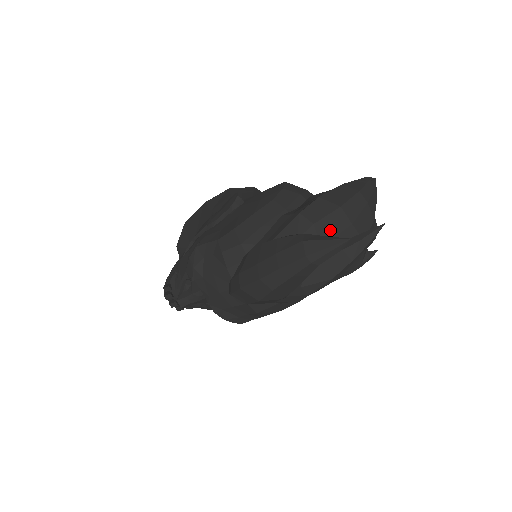
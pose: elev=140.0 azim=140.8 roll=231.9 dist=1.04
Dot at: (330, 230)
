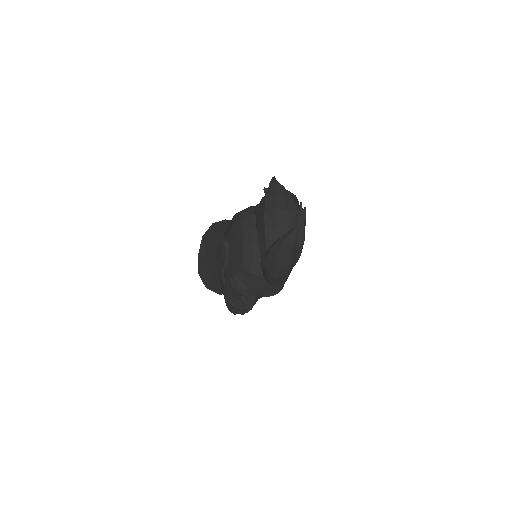
Dot at: (283, 222)
